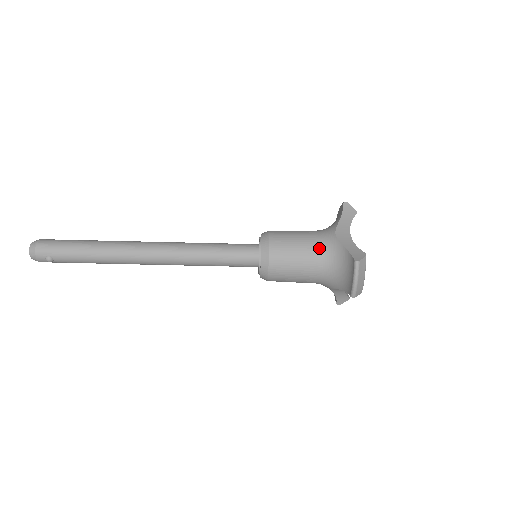
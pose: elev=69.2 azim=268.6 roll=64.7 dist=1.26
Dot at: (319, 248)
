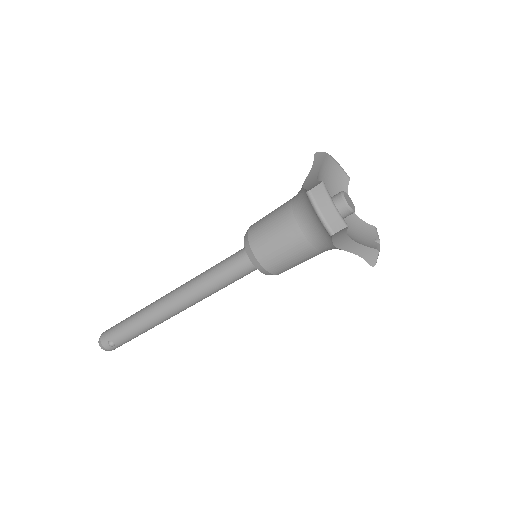
Dot at: (291, 209)
